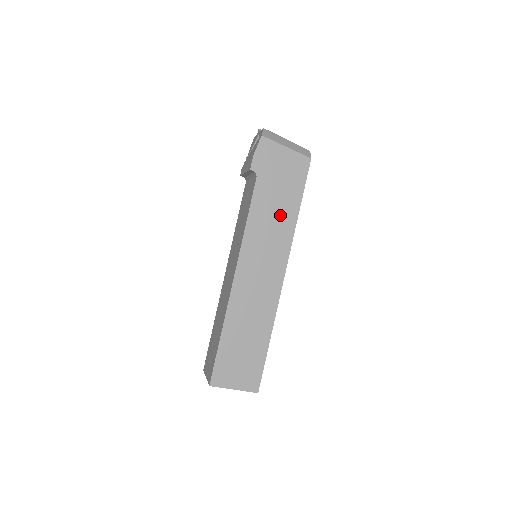
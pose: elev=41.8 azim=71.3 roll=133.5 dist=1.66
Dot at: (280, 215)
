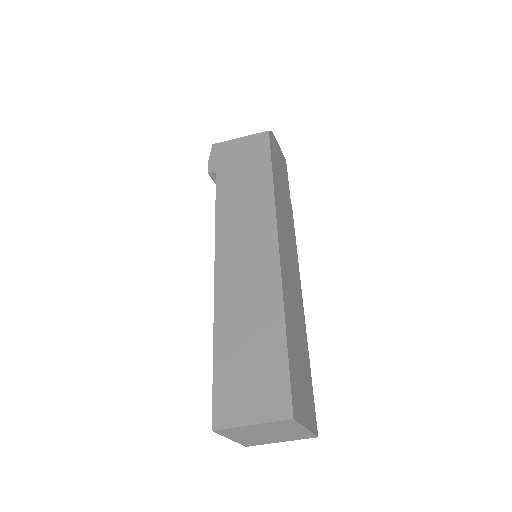
Dot at: (251, 190)
